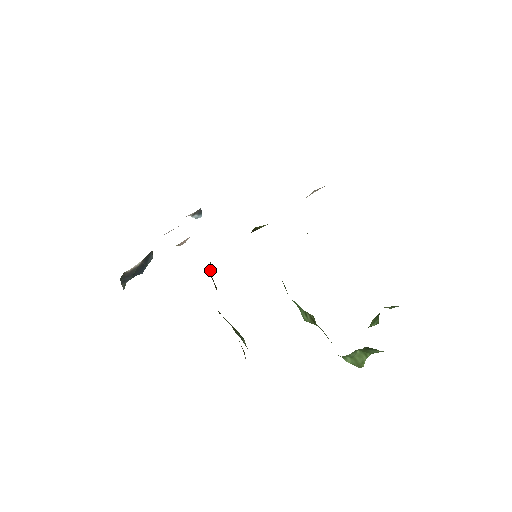
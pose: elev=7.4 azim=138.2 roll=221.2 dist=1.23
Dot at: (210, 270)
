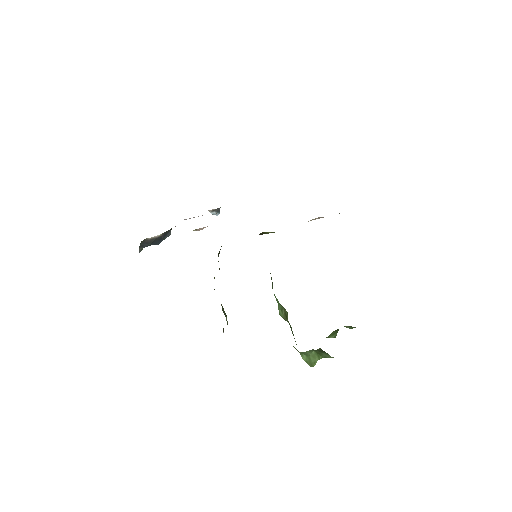
Dot at: occluded
